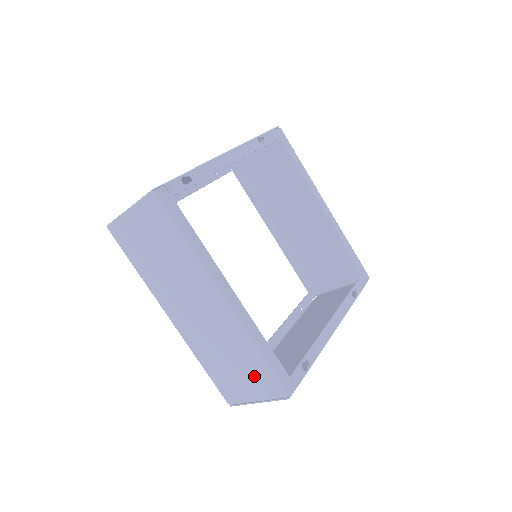
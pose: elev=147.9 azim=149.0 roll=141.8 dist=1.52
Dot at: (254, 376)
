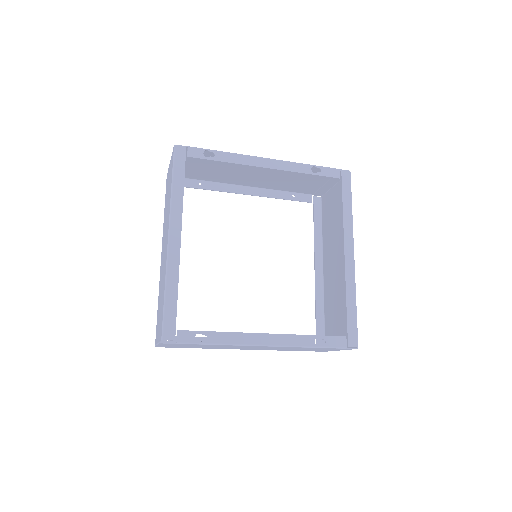
Dot at: occluded
